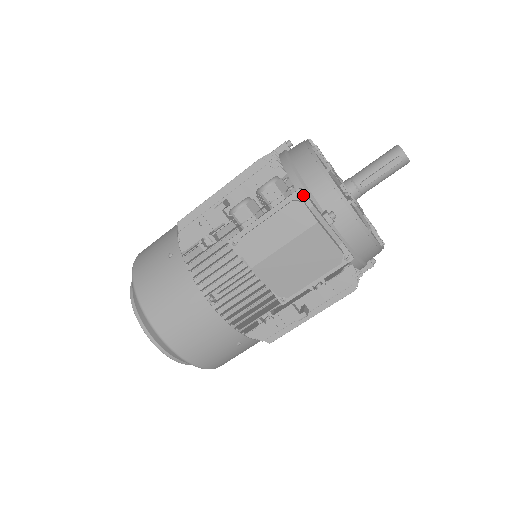
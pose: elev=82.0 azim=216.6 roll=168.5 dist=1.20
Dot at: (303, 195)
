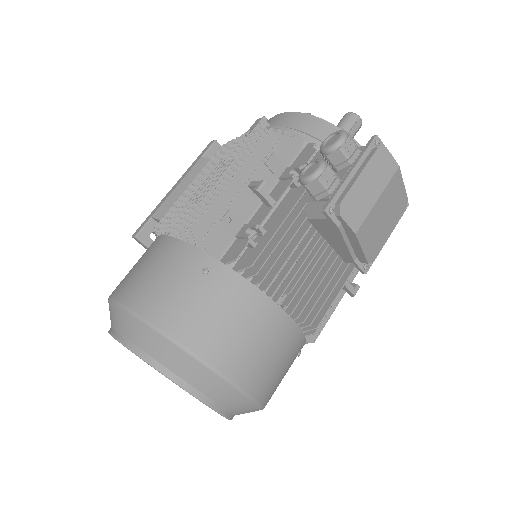
Dot at: (379, 142)
